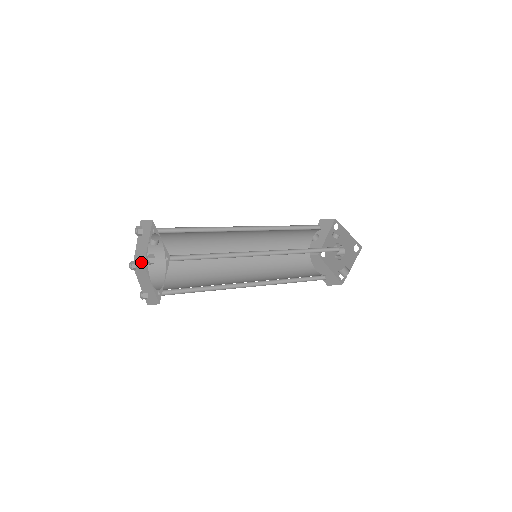
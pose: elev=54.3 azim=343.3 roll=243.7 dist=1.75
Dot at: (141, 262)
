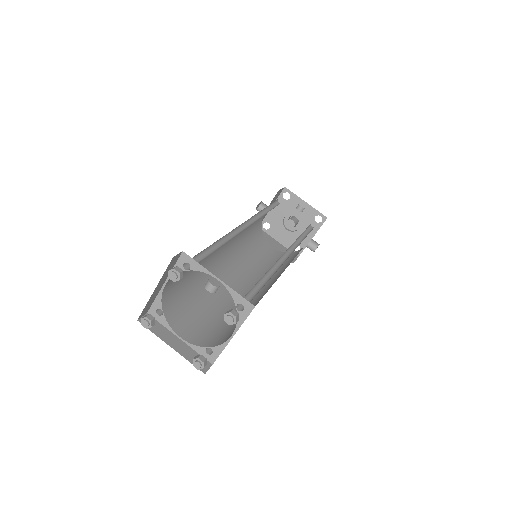
Dot at: (146, 310)
